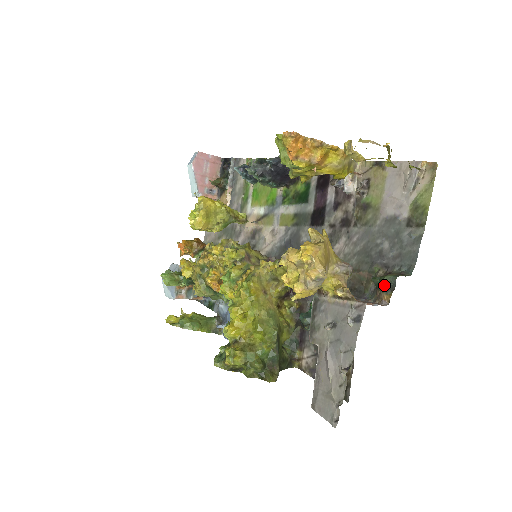
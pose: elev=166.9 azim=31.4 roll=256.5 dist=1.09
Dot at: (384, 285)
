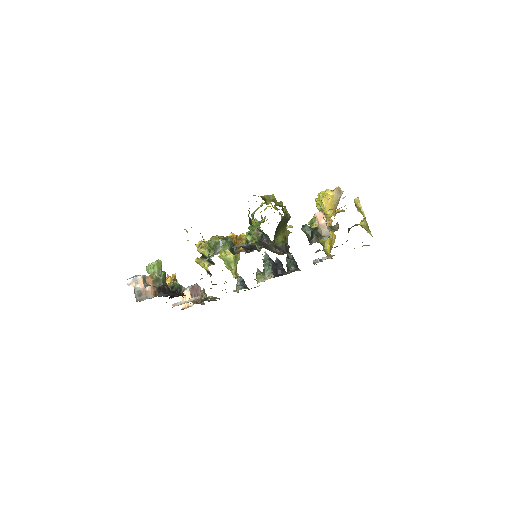
Dot at: occluded
